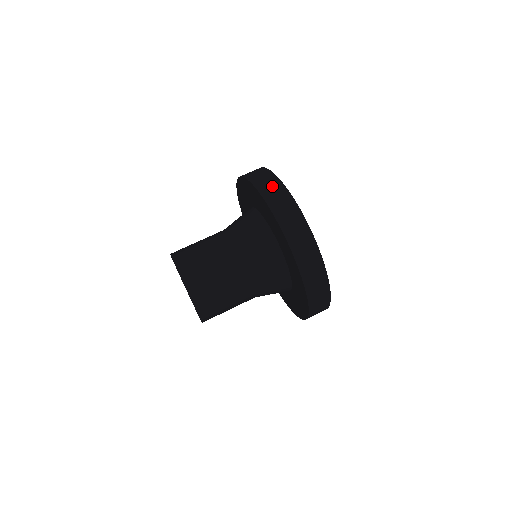
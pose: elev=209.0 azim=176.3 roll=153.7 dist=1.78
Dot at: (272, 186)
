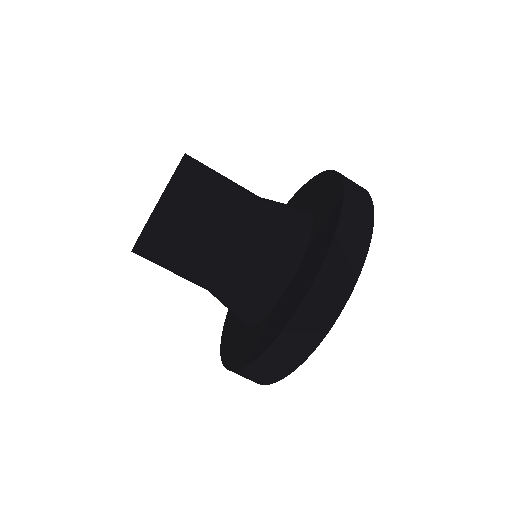
Dot at: (361, 195)
